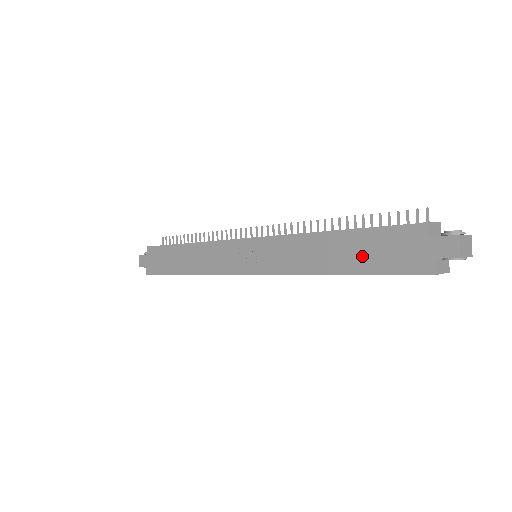
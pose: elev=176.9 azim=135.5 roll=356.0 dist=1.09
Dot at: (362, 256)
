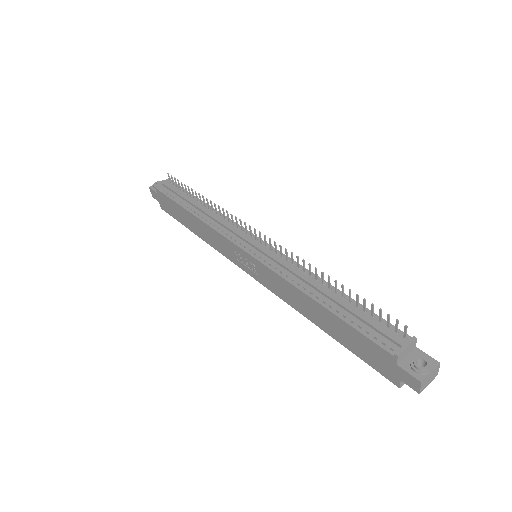
Dot at: (343, 335)
